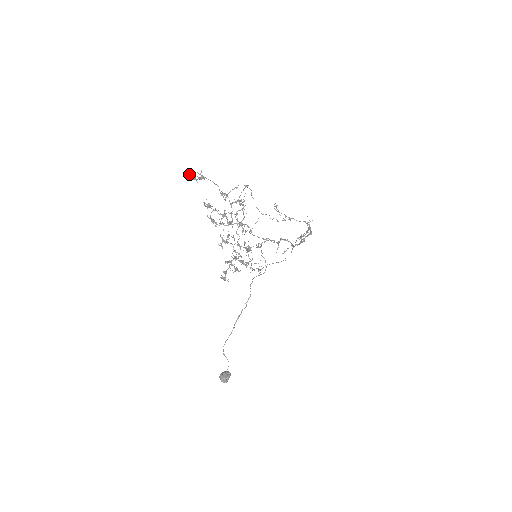
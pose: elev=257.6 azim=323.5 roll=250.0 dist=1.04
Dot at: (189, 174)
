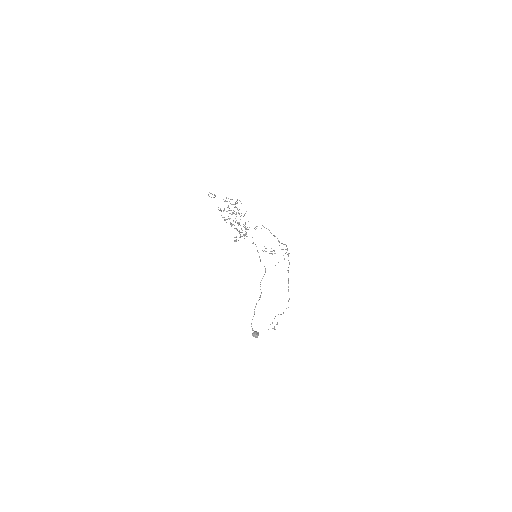
Dot at: occluded
